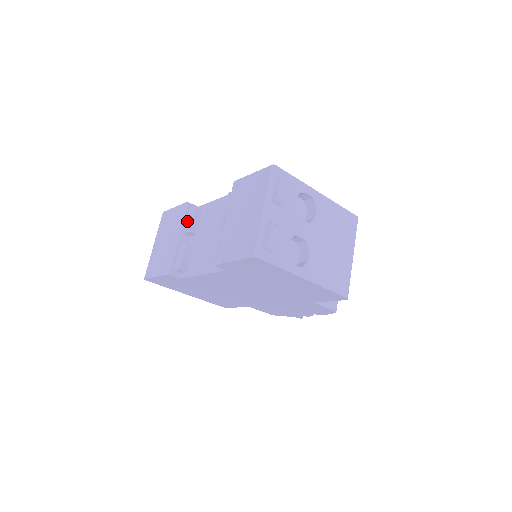
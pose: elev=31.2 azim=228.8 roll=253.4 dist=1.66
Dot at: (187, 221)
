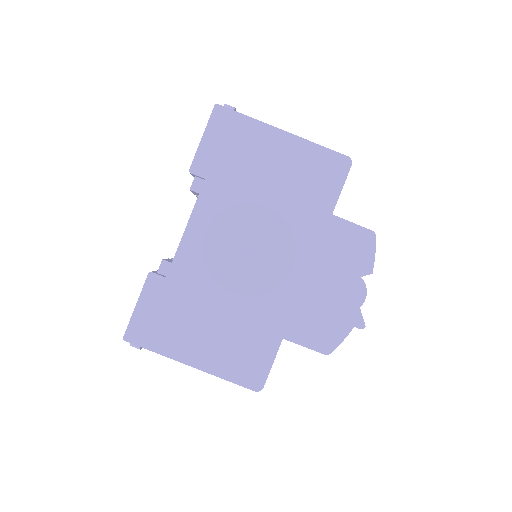
Dot at: occluded
